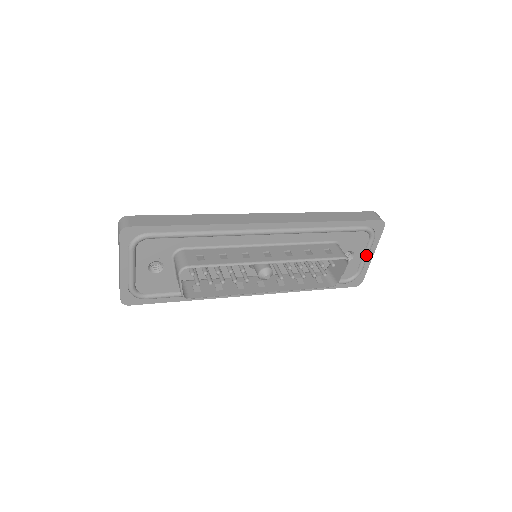
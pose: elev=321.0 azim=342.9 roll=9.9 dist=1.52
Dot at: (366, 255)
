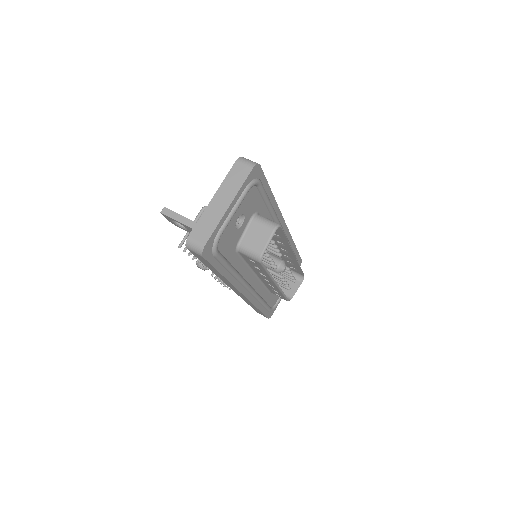
Dot at: occluded
